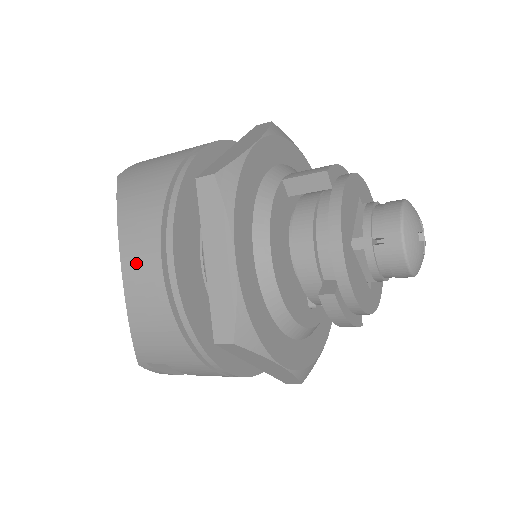
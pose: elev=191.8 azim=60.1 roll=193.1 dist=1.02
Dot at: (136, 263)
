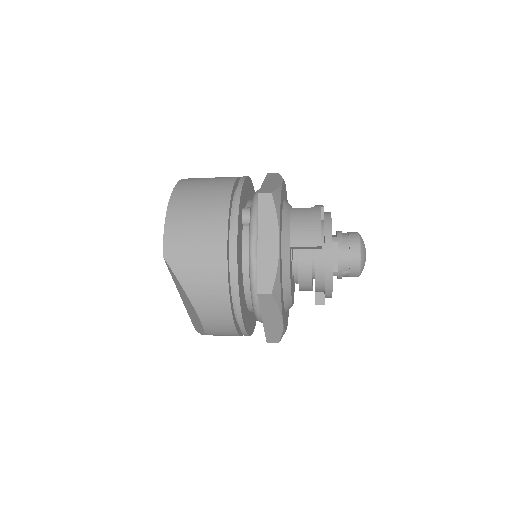
Dot at: (214, 323)
